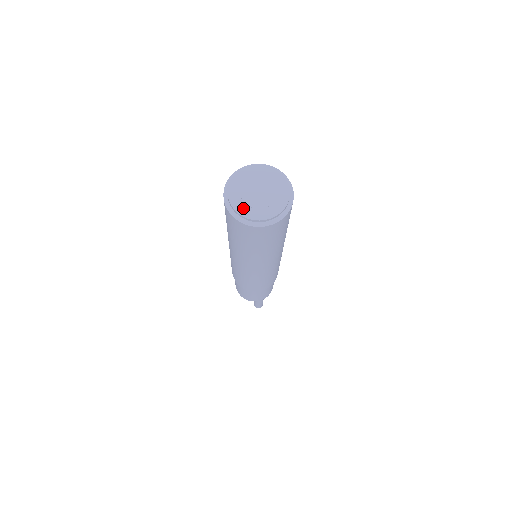
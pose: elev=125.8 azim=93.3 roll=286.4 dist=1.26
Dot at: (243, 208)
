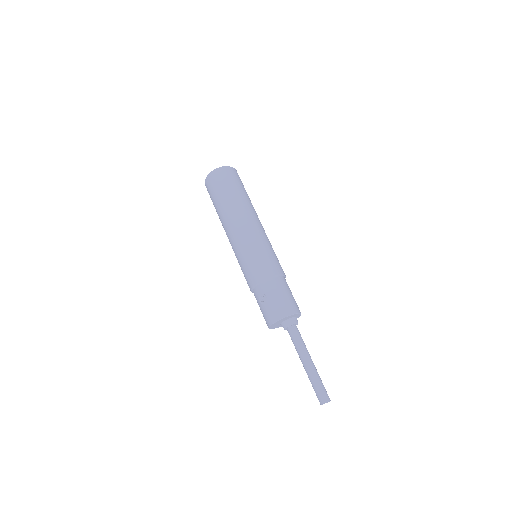
Dot at: occluded
